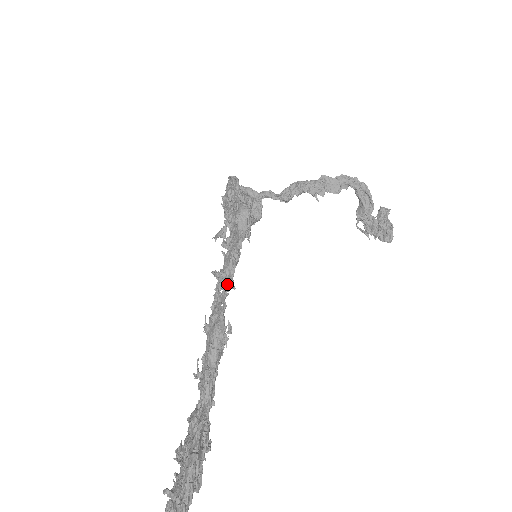
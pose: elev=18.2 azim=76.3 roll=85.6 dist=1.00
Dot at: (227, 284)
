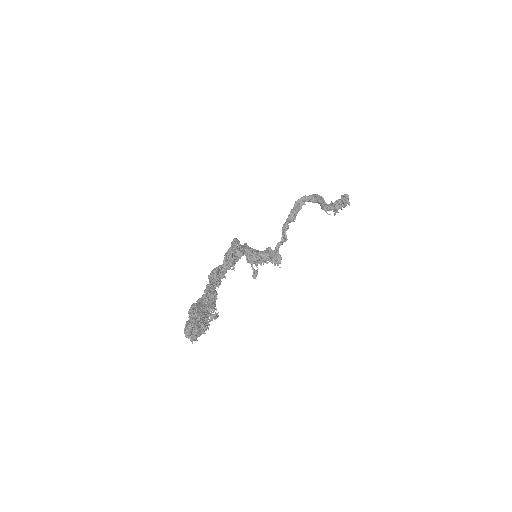
Dot at: (223, 262)
